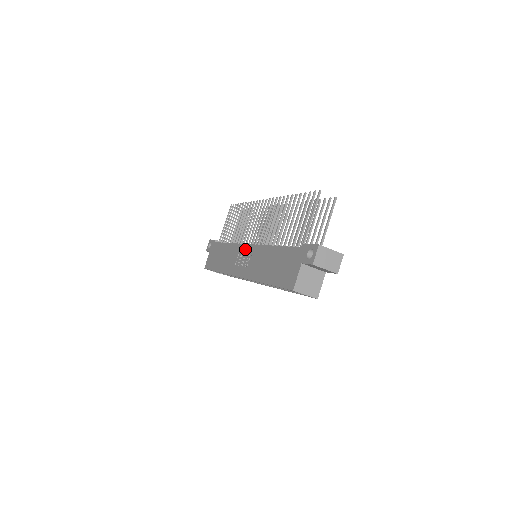
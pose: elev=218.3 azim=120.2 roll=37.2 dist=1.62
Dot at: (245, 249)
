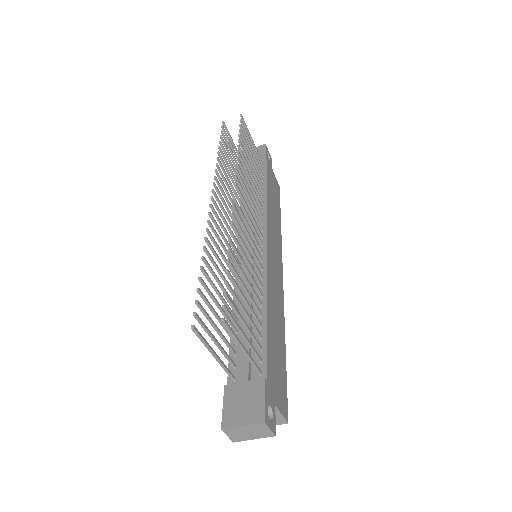
Dot at: occluded
